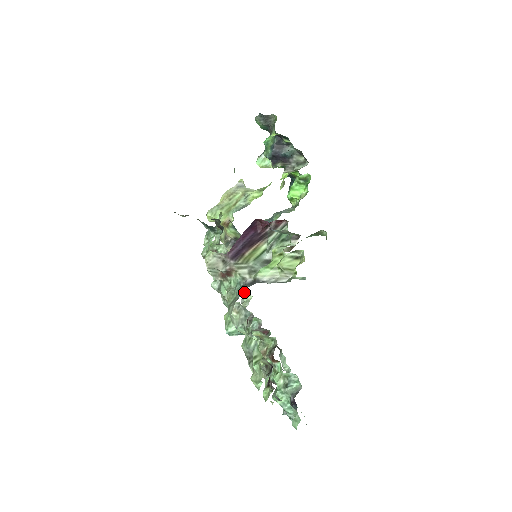
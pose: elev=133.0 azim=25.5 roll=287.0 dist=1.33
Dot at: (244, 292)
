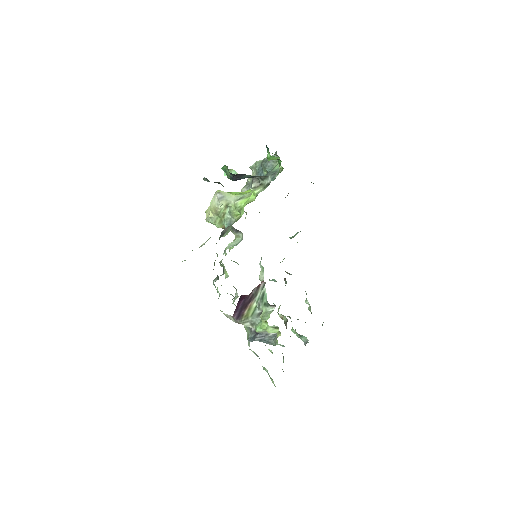
Dot at: occluded
